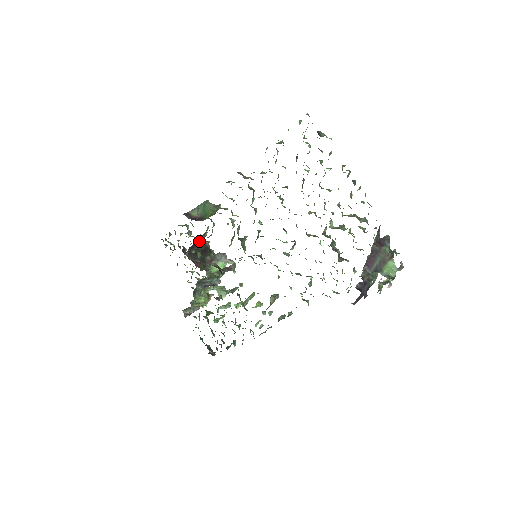
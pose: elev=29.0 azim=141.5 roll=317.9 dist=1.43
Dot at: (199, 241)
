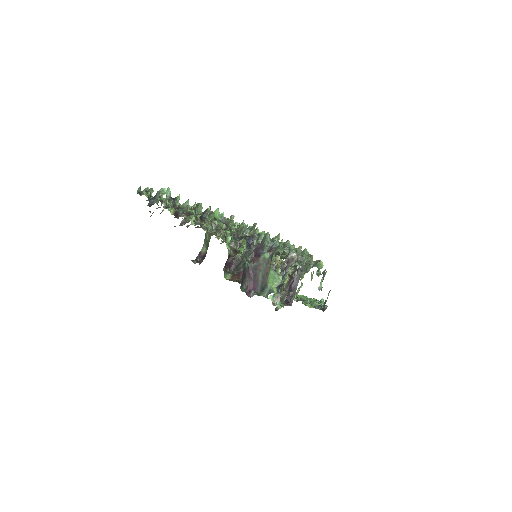
Dot at: (230, 257)
